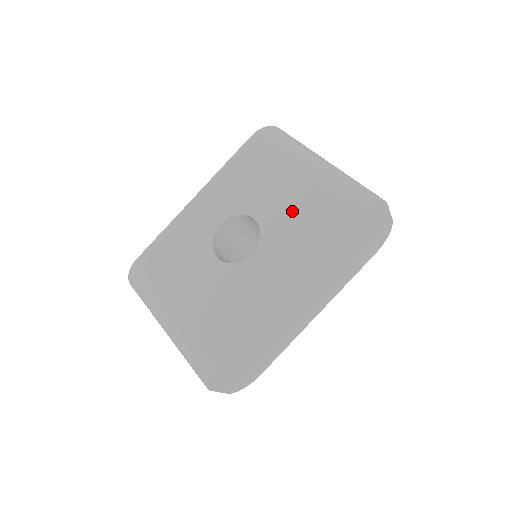
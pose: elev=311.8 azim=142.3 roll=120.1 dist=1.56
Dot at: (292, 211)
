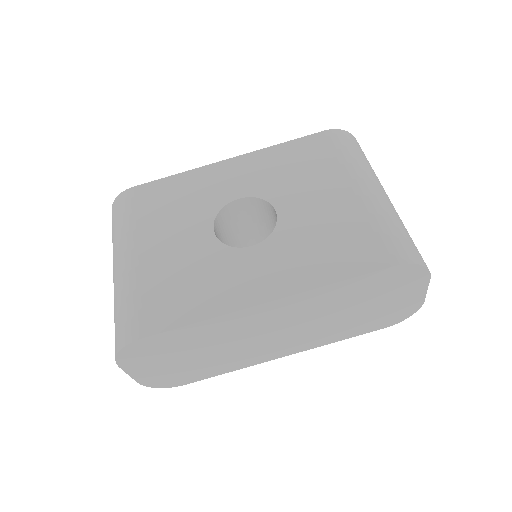
Dot at: (321, 225)
